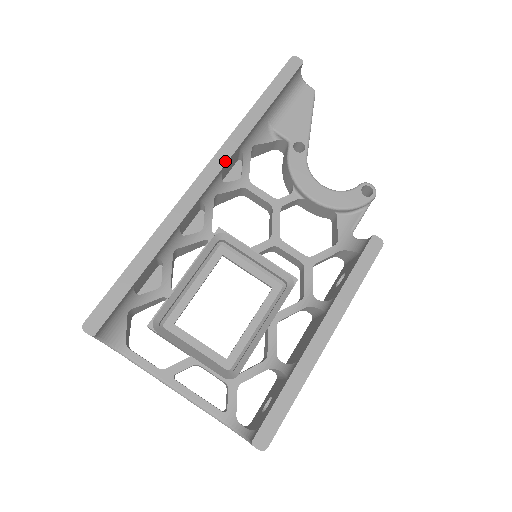
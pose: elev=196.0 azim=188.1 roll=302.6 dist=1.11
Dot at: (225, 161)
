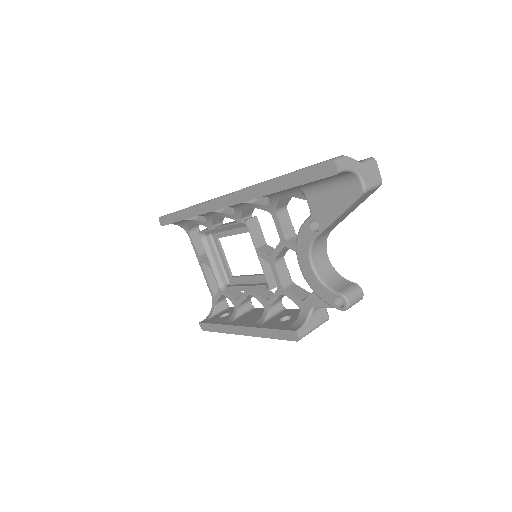
Dot at: (238, 202)
